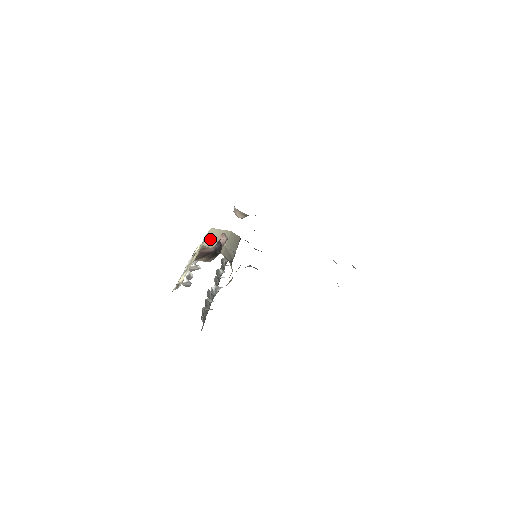
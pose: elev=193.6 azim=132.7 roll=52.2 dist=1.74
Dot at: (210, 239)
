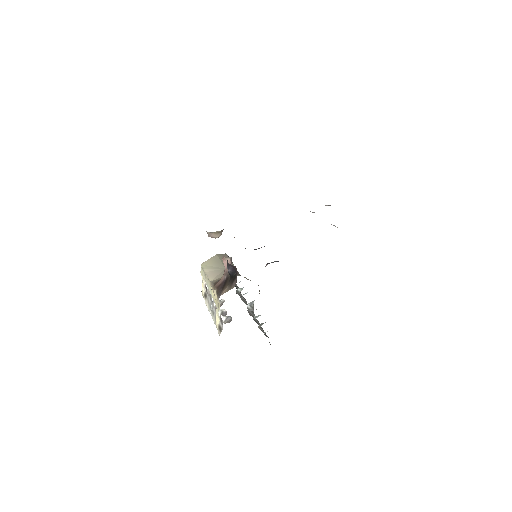
Dot at: (209, 273)
